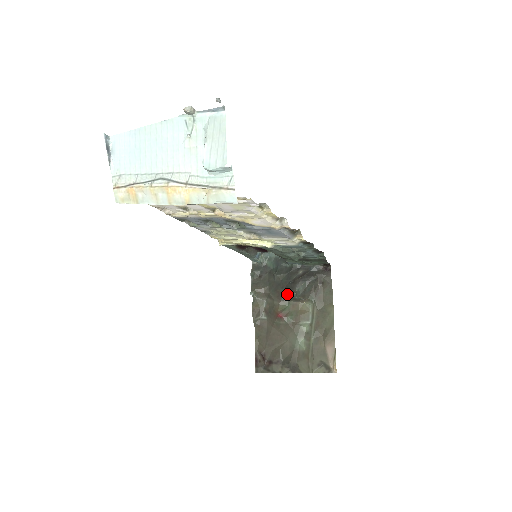
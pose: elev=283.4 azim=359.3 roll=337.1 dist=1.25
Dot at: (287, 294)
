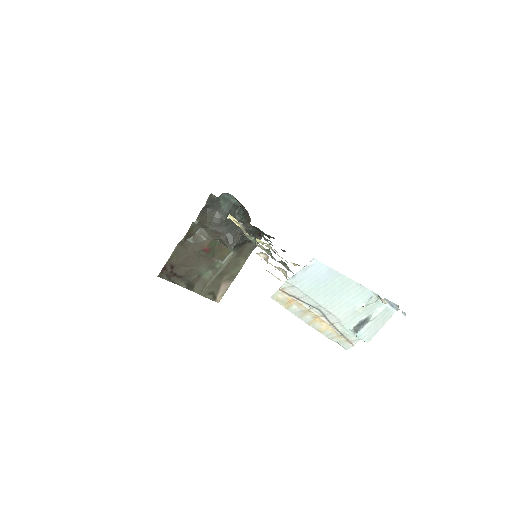
Dot at: (224, 241)
